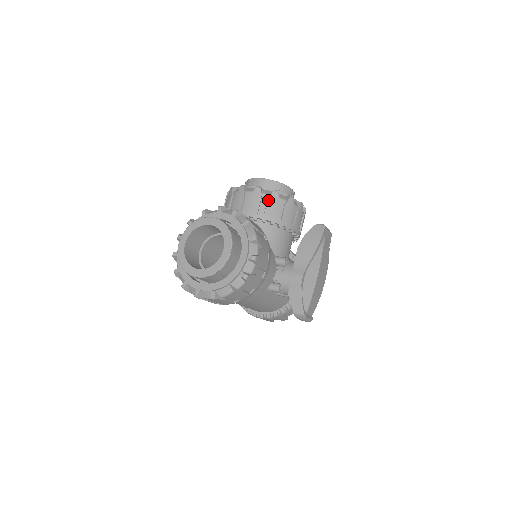
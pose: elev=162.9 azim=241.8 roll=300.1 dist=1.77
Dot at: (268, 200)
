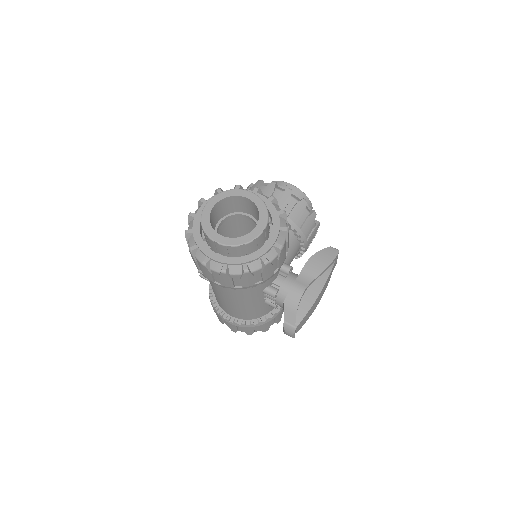
Dot at: (296, 205)
